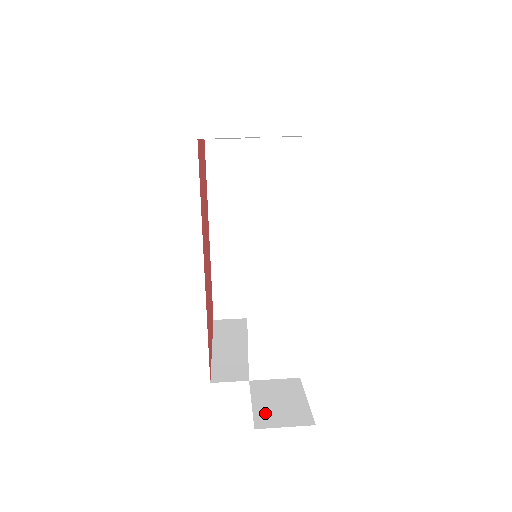
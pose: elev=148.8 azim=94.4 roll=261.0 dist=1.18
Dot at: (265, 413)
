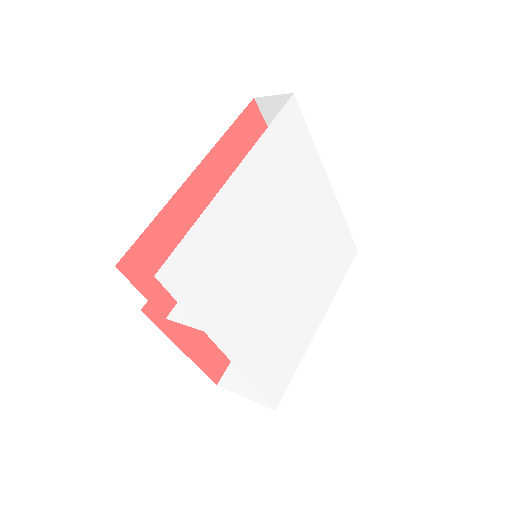
Dot at: occluded
